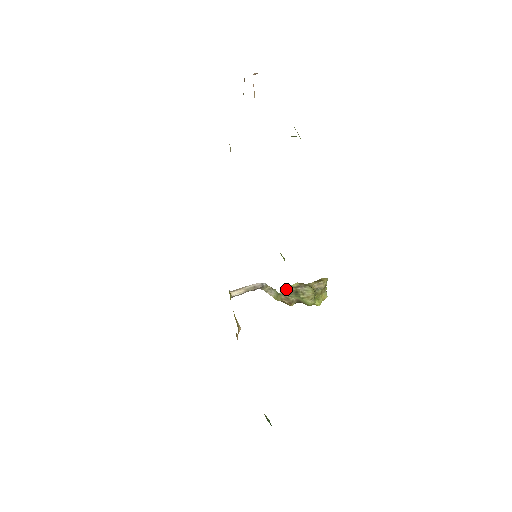
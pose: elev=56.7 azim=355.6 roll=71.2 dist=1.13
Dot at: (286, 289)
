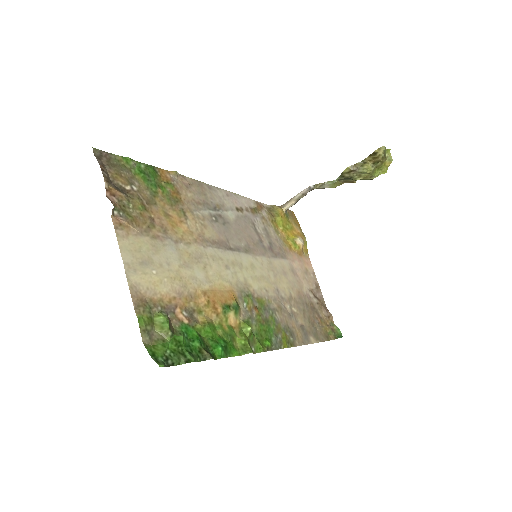
Dot at: (340, 175)
